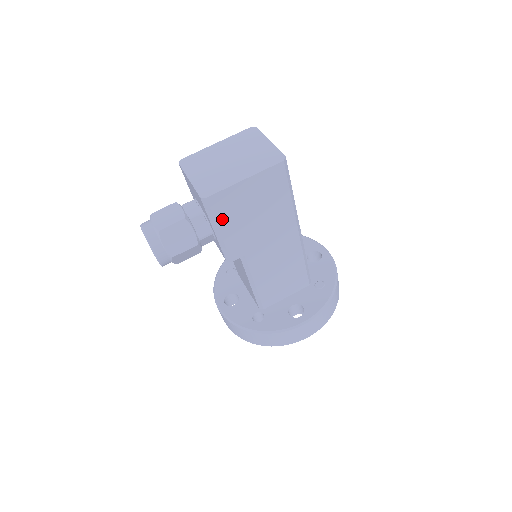
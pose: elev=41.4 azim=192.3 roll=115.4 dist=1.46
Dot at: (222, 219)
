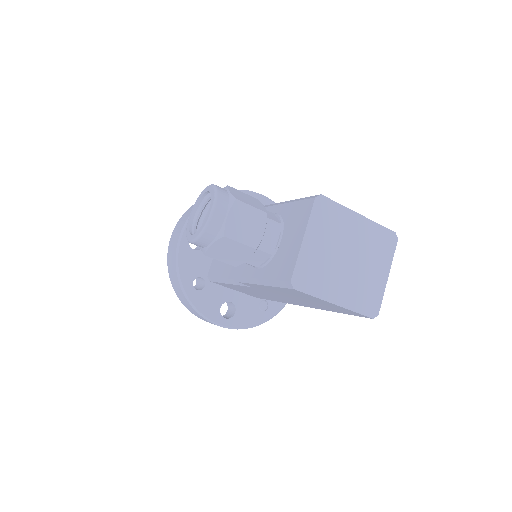
Dot at: (279, 288)
